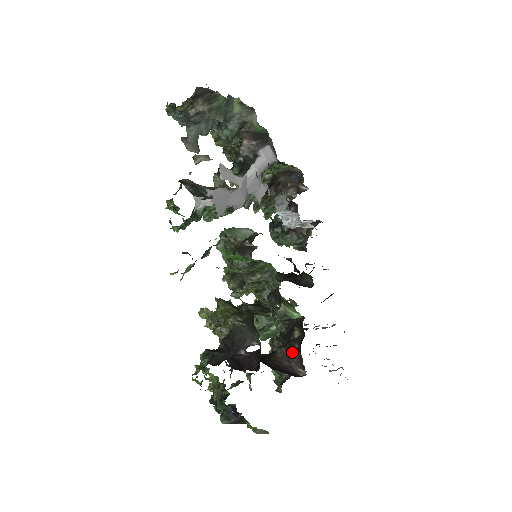
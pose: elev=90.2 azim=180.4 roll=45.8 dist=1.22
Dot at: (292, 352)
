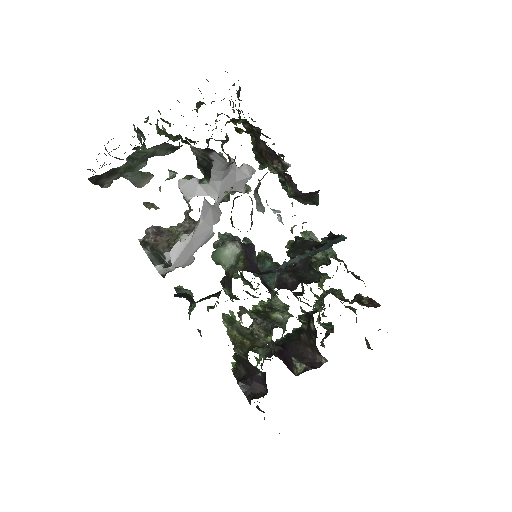
Dot at: (312, 342)
